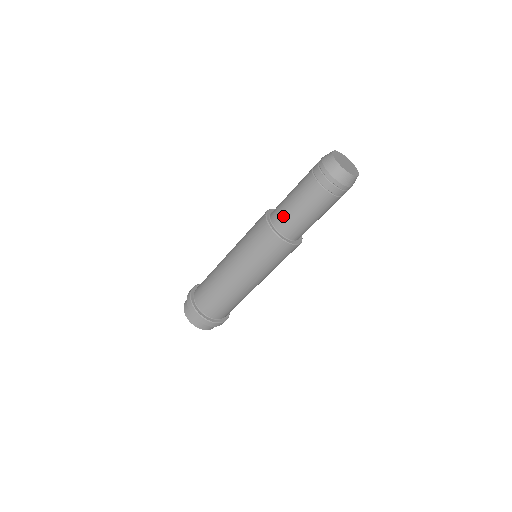
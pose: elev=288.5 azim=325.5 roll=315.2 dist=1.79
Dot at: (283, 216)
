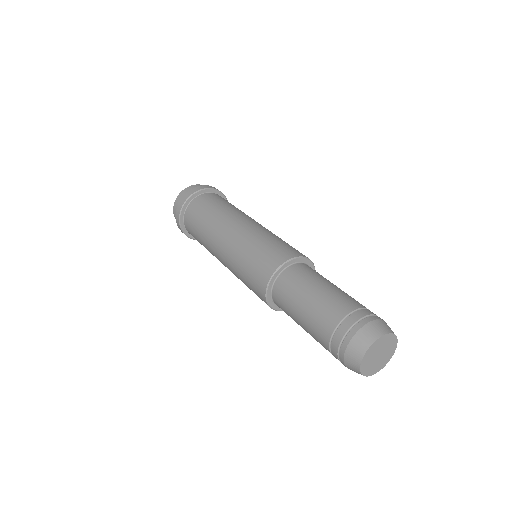
Dot at: (284, 308)
